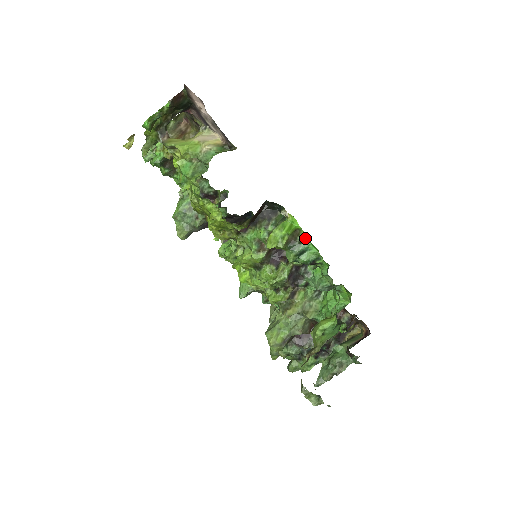
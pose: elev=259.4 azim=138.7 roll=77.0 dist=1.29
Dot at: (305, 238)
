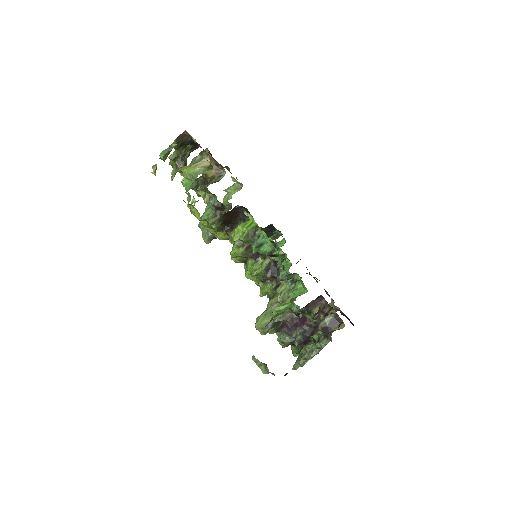
Dot at: occluded
